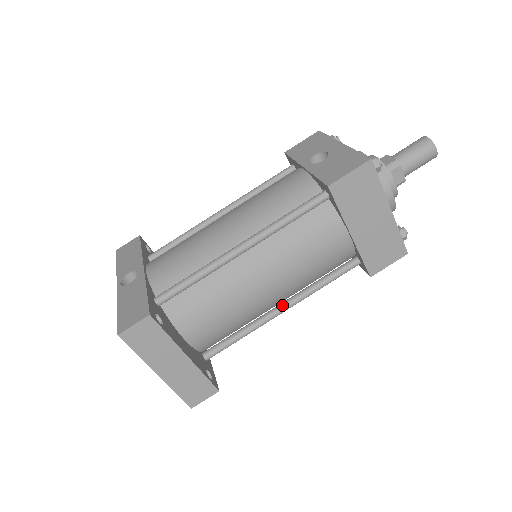
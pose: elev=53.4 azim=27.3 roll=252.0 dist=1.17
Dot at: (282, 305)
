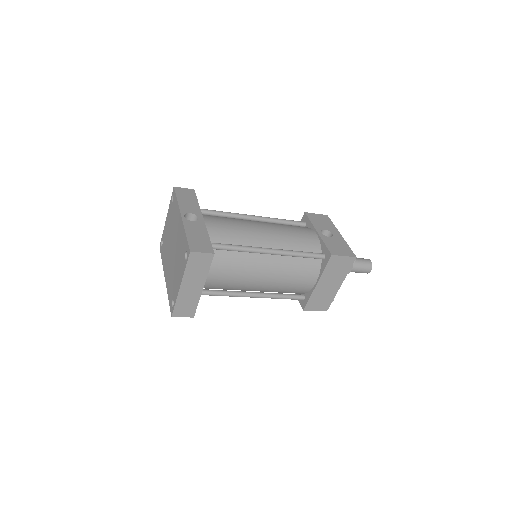
Dot at: (253, 293)
